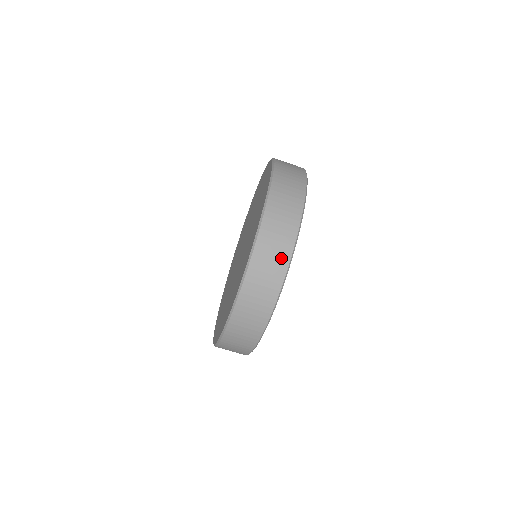
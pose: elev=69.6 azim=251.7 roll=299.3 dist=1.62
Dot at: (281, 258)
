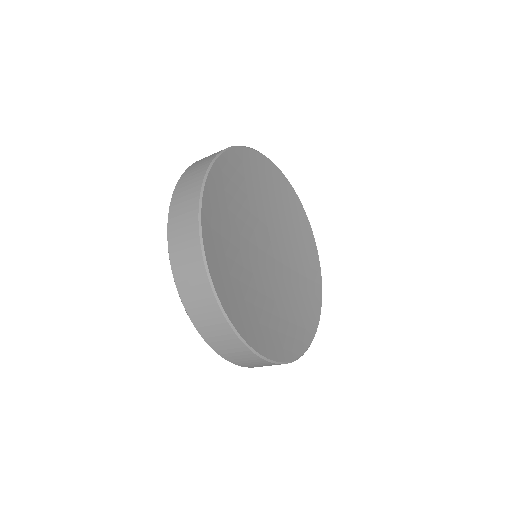
Dot at: occluded
